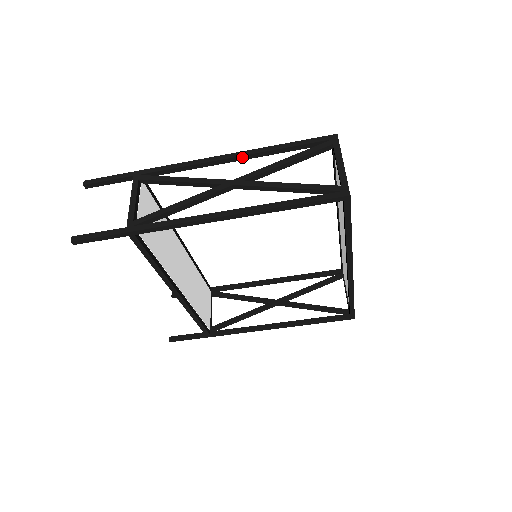
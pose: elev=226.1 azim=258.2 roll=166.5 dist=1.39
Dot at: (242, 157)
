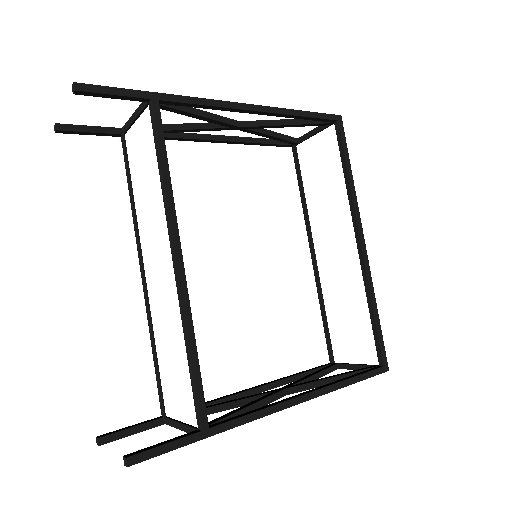
Dot at: (314, 394)
